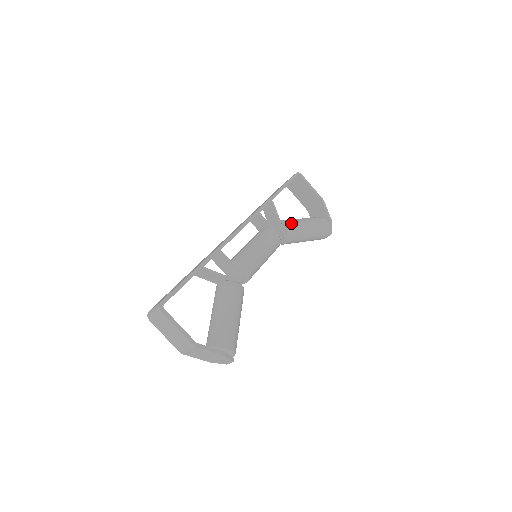
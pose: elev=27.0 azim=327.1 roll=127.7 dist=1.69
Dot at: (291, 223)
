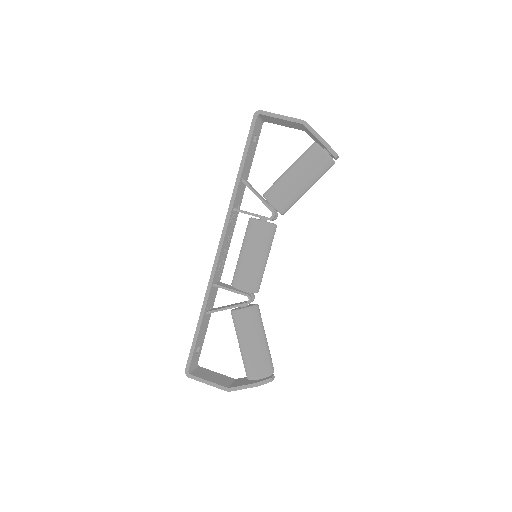
Dot at: (273, 194)
